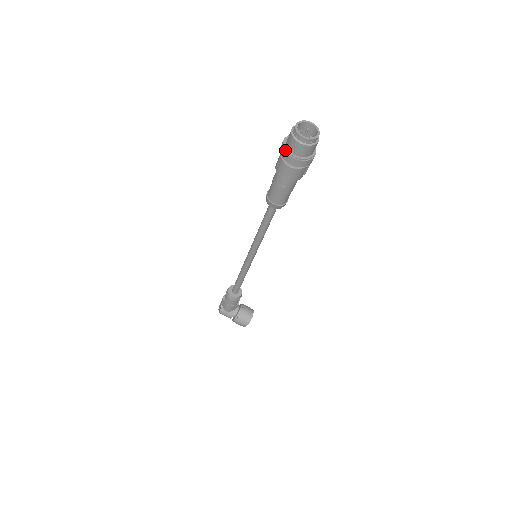
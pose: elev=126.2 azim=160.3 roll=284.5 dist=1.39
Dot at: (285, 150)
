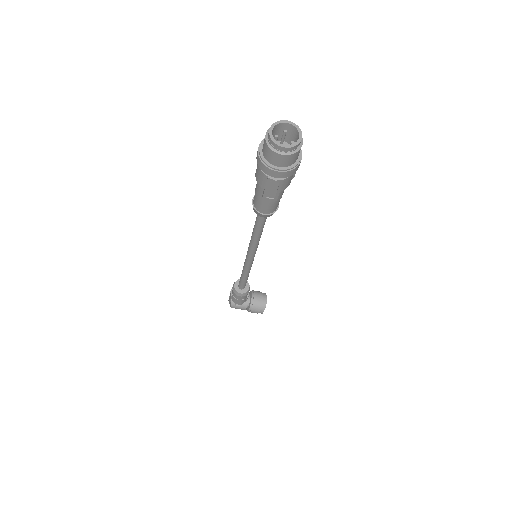
Dot at: (264, 164)
